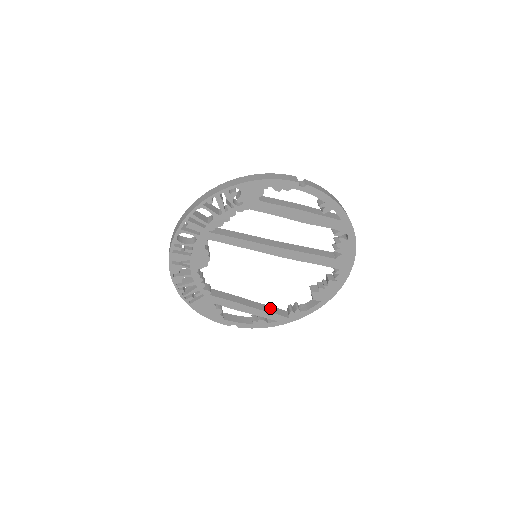
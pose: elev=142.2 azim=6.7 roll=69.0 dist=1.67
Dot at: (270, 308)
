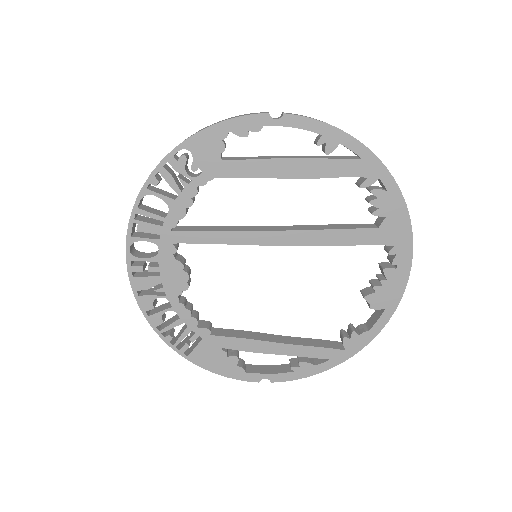
Dot at: (312, 341)
